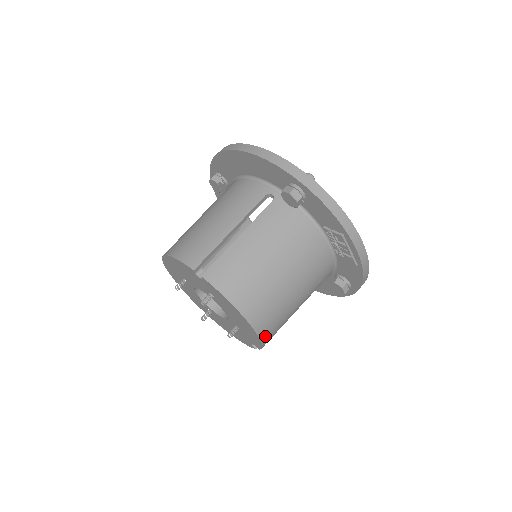
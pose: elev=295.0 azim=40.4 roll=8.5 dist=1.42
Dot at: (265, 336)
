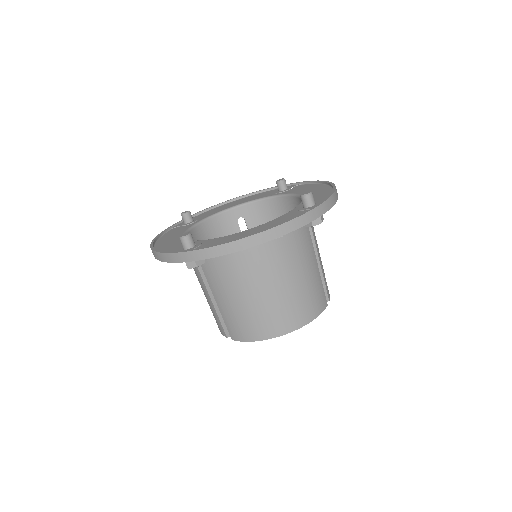
Dot at: (306, 319)
